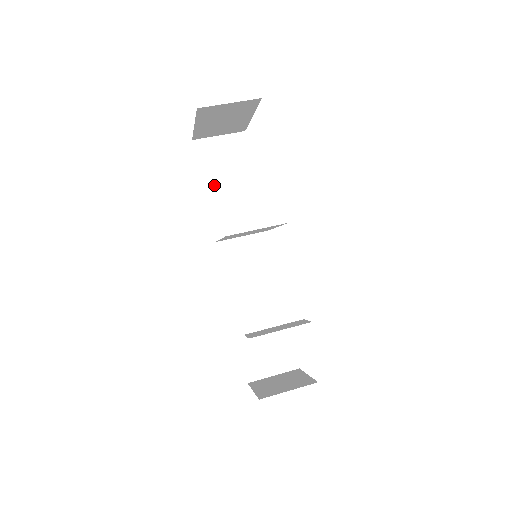
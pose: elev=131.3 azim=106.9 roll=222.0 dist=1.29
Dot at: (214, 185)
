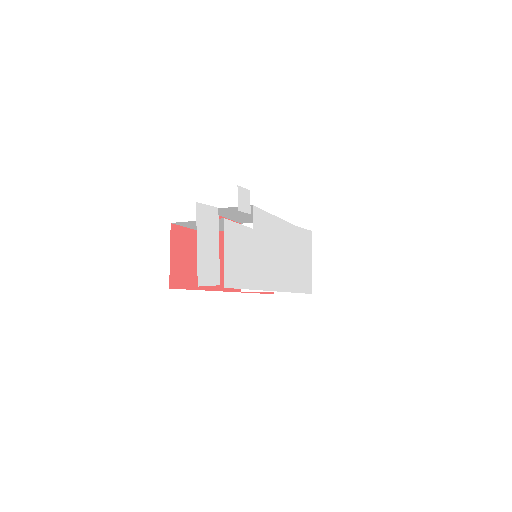
Dot at: occluded
